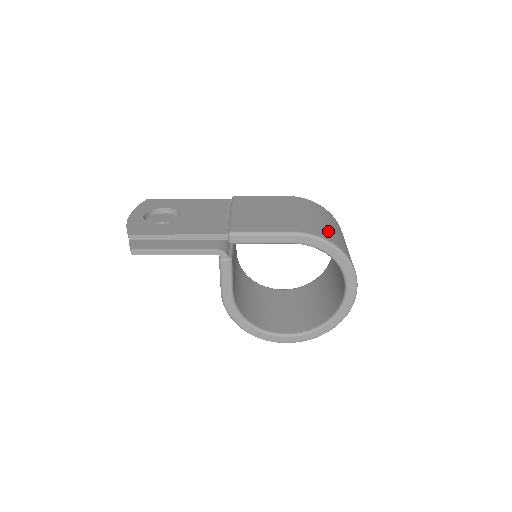
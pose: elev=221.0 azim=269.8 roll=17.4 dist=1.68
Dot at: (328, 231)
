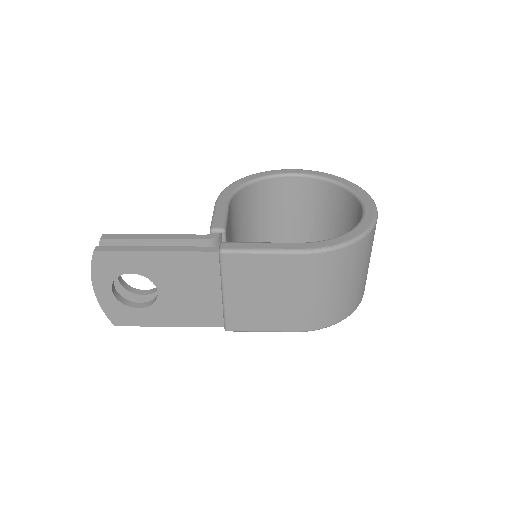
Dot at: (341, 304)
